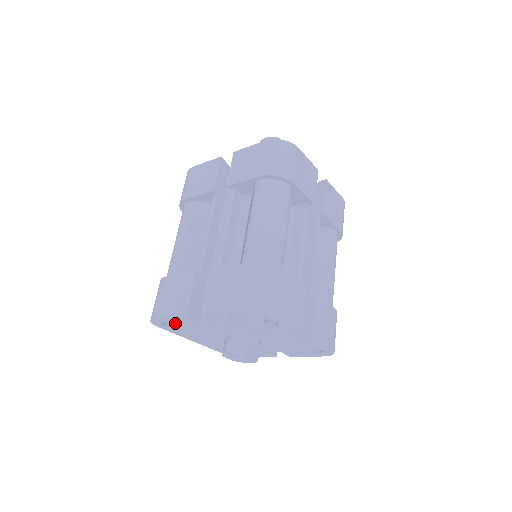
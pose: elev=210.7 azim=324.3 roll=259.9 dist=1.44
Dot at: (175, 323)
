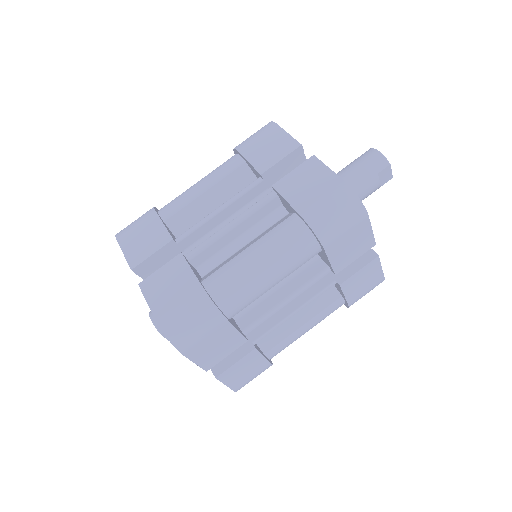
Dot at: occluded
